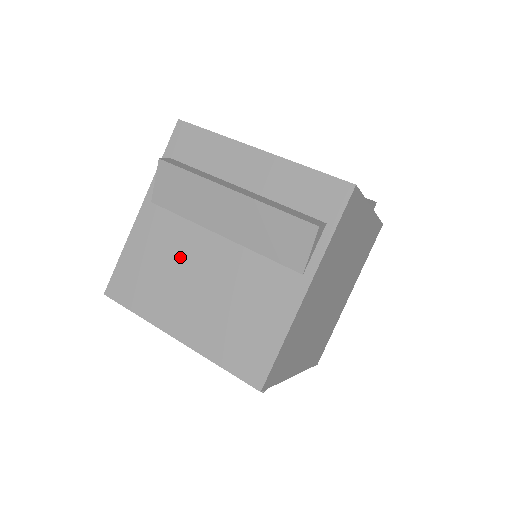
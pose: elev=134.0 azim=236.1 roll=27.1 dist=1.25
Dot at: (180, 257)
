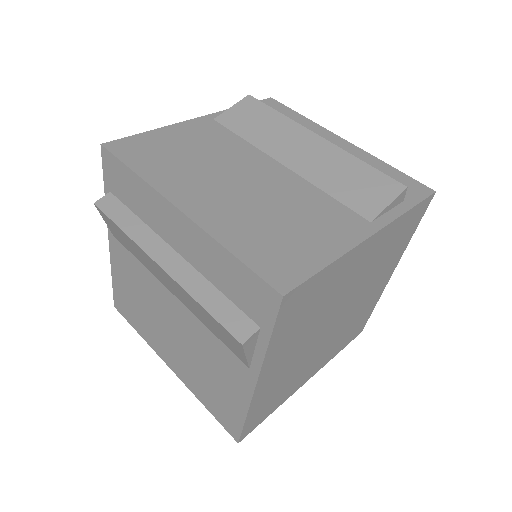
Dot at: (151, 301)
